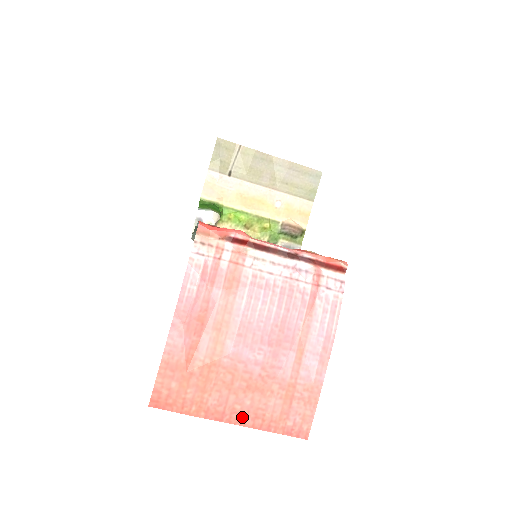
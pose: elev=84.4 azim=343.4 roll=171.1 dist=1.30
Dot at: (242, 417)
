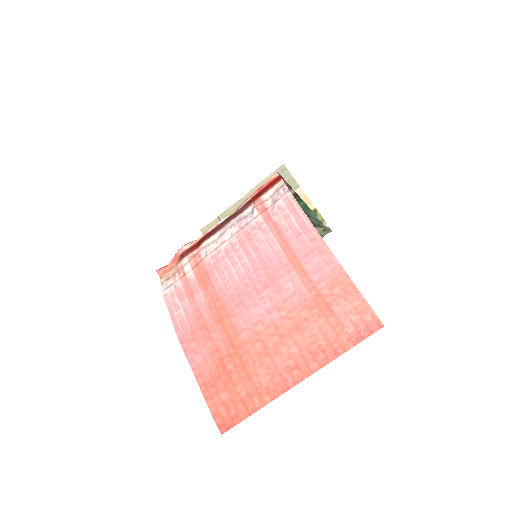
Dot at: (302, 367)
